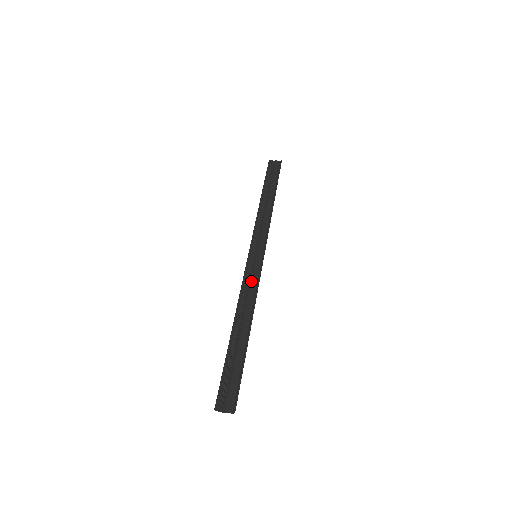
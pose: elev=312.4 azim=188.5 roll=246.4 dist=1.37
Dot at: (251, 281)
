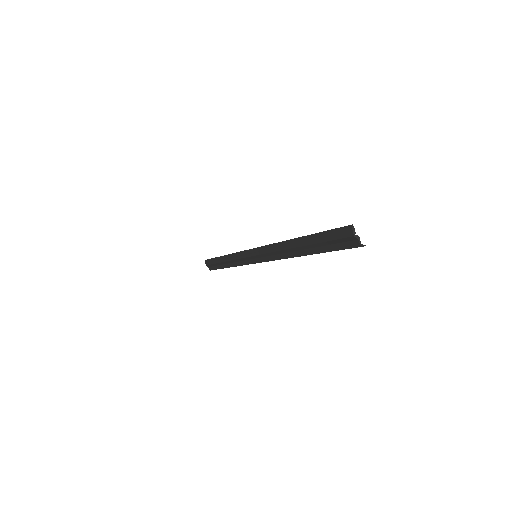
Dot at: occluded
